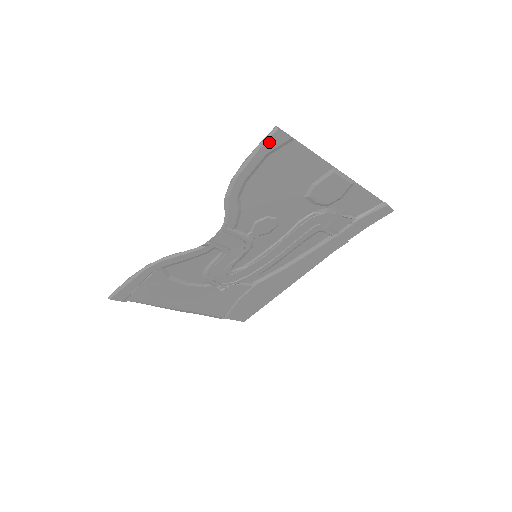
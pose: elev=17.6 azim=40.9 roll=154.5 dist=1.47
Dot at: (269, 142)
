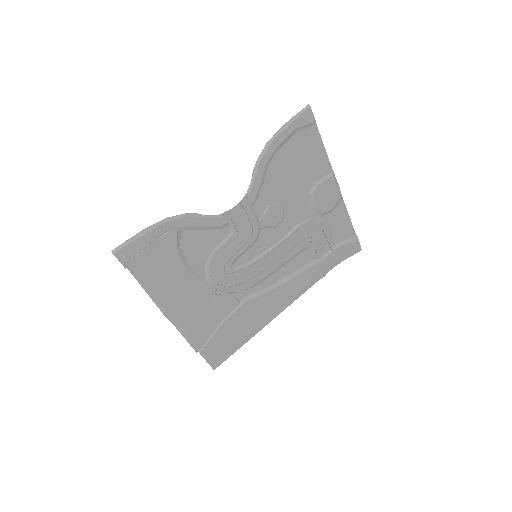
Dot at: (302, 117)
